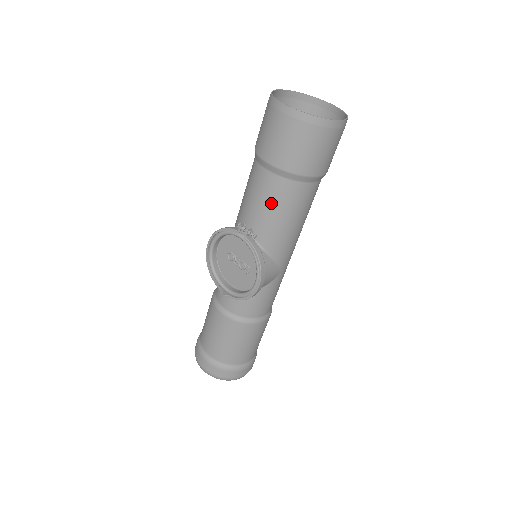
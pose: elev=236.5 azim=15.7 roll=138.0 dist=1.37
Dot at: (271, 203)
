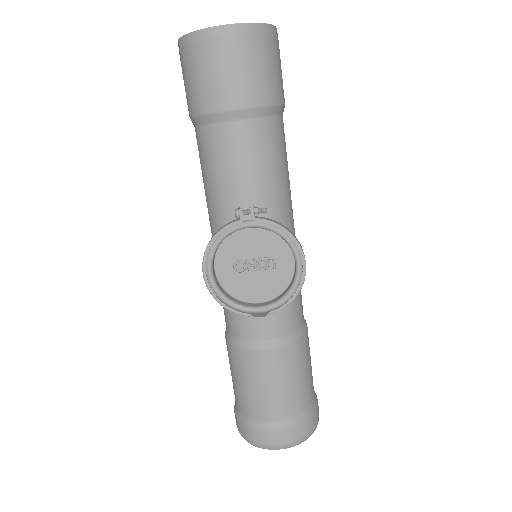
Dot at: (260, 159)
